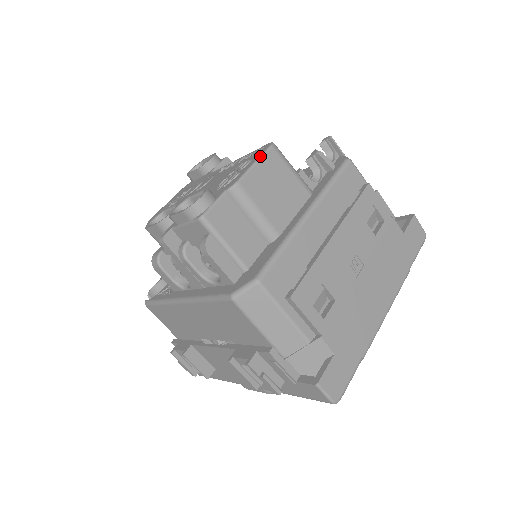
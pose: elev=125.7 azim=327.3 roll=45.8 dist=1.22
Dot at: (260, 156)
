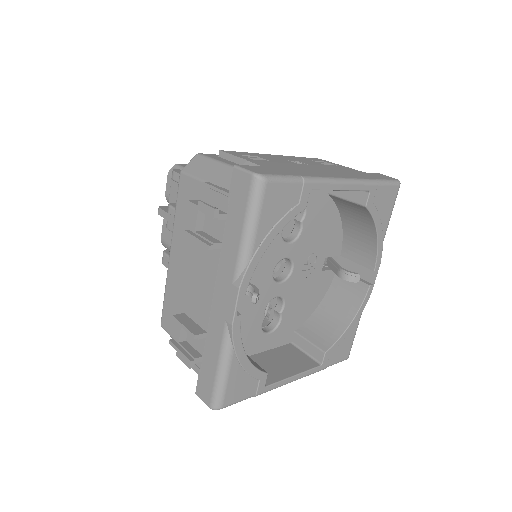
Dot at: occluded
